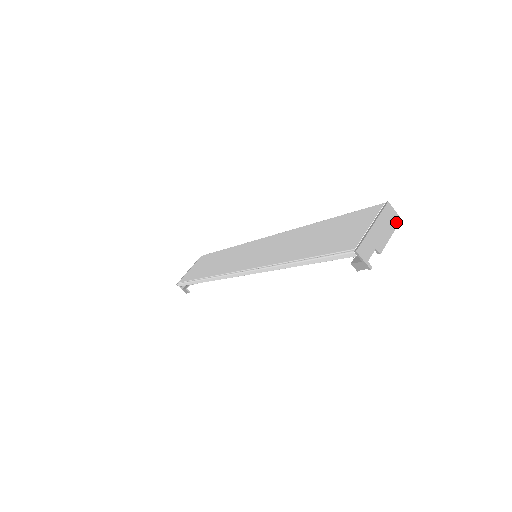
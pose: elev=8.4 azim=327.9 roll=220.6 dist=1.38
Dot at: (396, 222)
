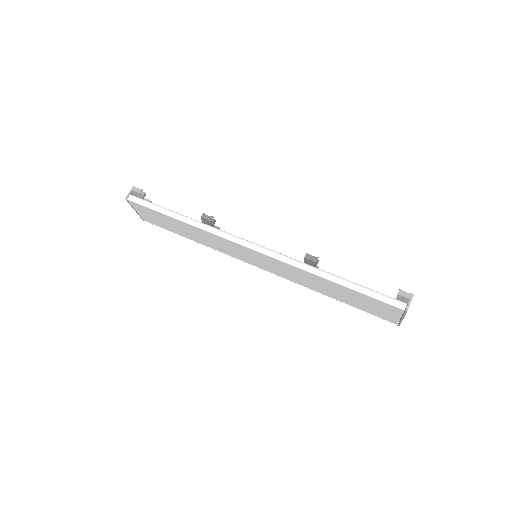
Dot at: occluded
